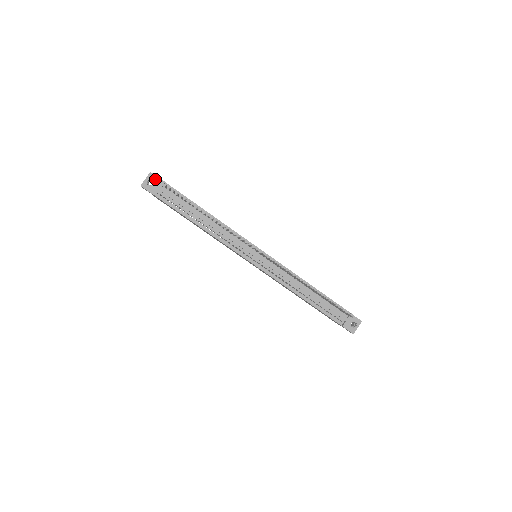
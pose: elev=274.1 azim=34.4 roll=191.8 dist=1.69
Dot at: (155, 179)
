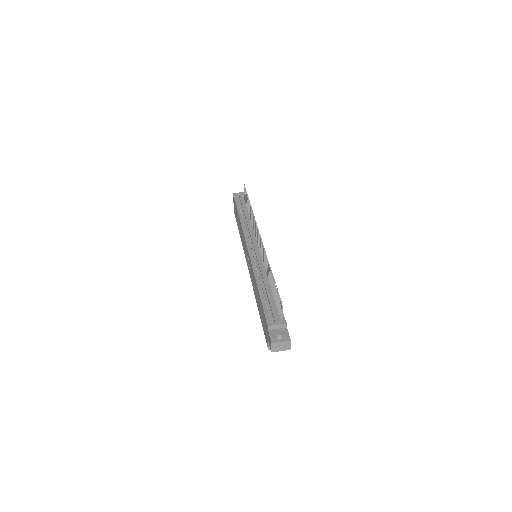
Dot at: occluded
